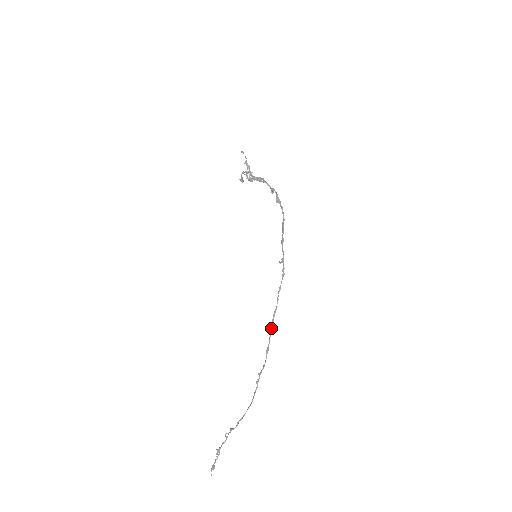
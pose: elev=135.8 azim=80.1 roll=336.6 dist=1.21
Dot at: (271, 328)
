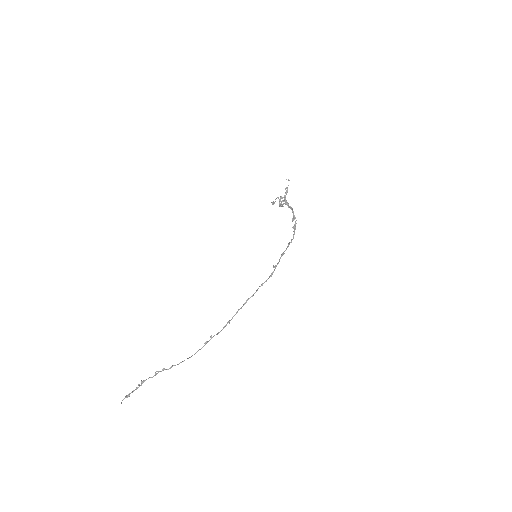
Dot at: (240, 308)
